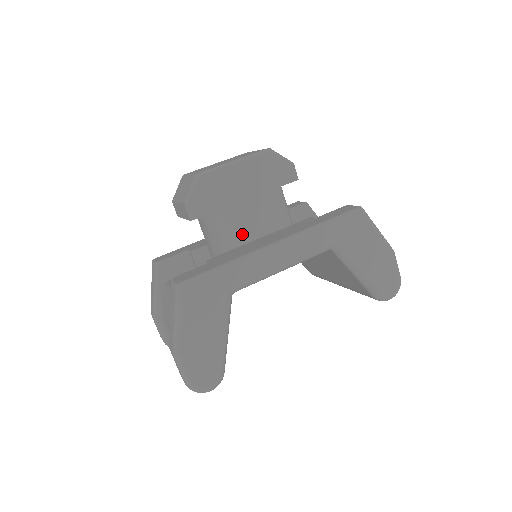
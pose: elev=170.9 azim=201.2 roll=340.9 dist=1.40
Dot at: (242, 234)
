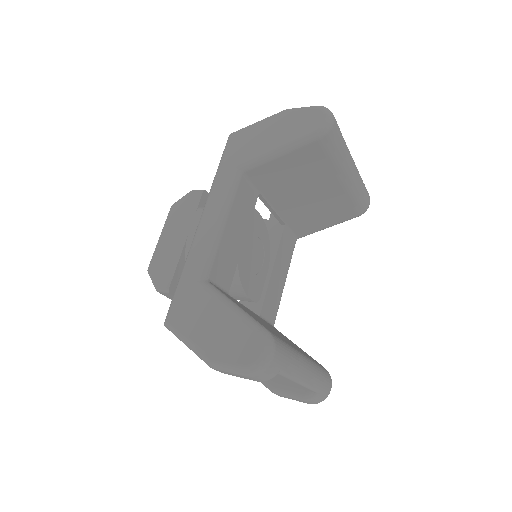
Dot at: occluded
